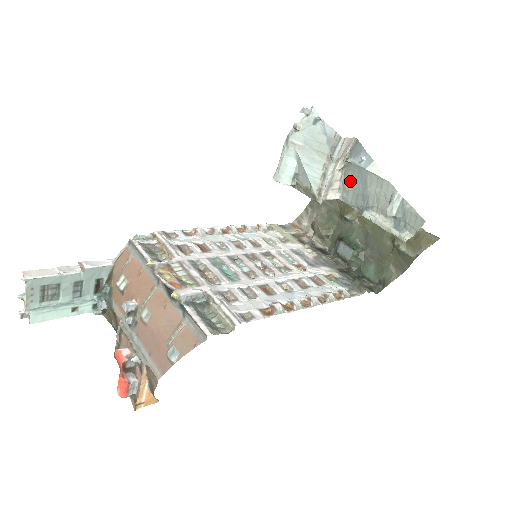
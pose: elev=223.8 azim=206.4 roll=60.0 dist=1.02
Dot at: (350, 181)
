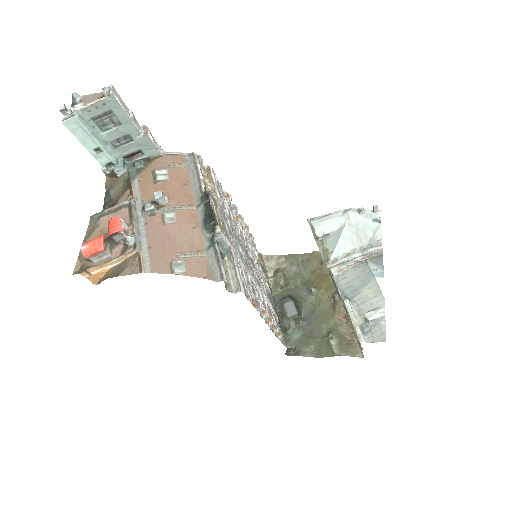
Dot at: (354, 273)
